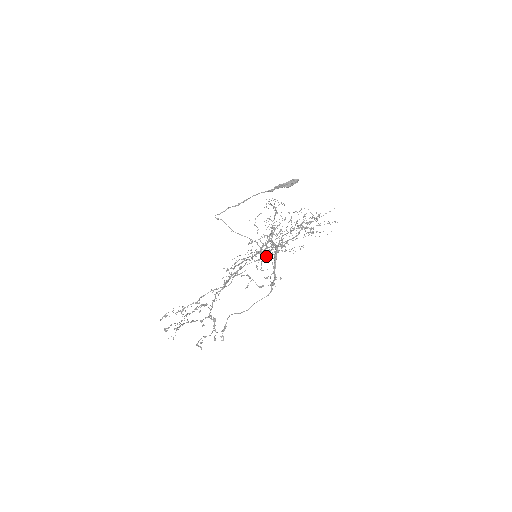
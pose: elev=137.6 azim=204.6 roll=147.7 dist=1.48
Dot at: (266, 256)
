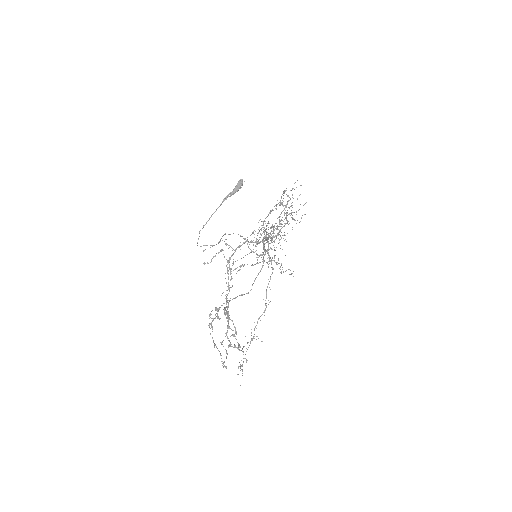
Dot at: occluded
